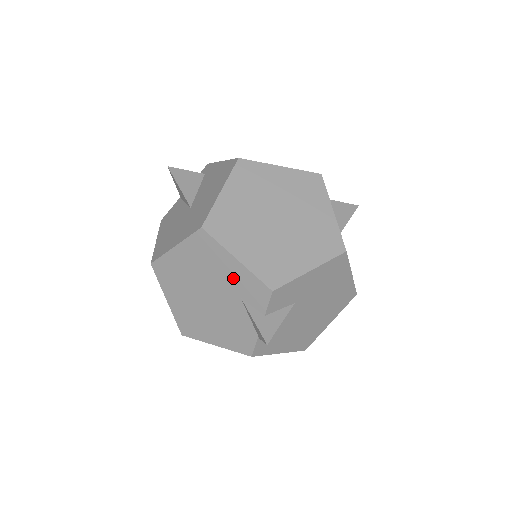
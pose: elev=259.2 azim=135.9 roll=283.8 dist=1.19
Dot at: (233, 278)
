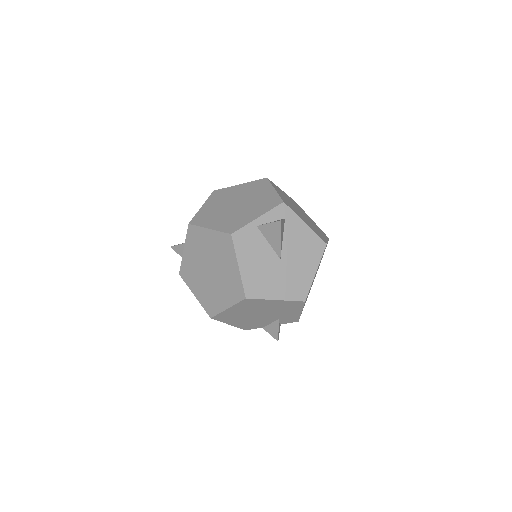
Dot at: (288, 315)
